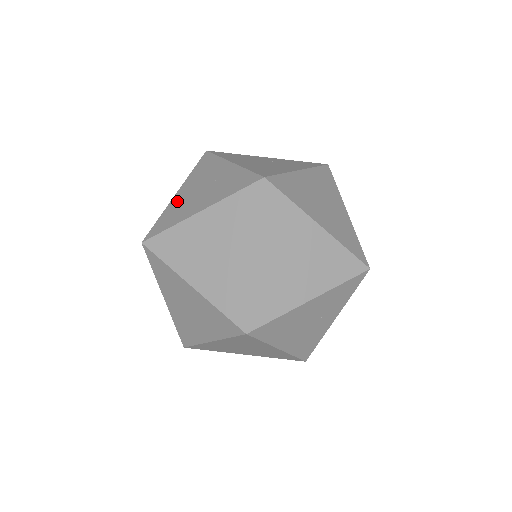
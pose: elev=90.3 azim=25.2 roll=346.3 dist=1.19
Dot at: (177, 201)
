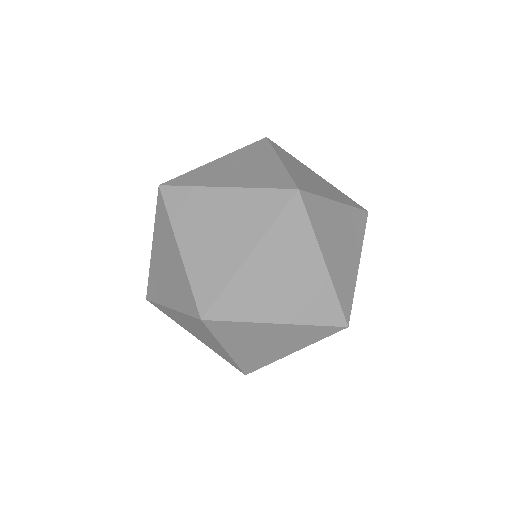
Dot at: (154, 265)
